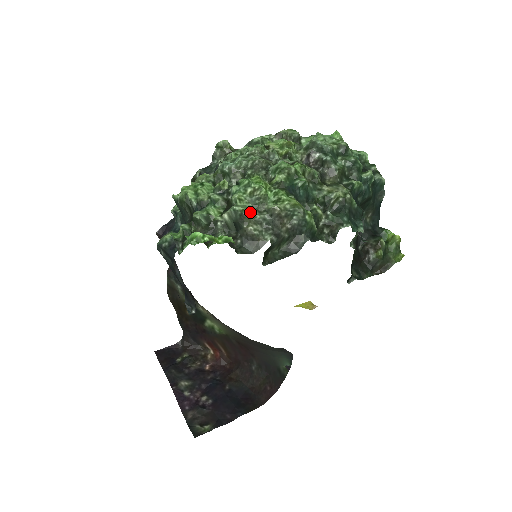
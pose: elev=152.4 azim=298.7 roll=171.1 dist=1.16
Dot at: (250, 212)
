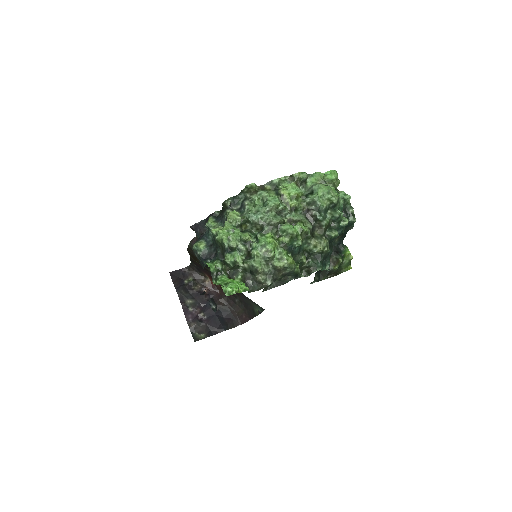
Dot at: (262, 268)
